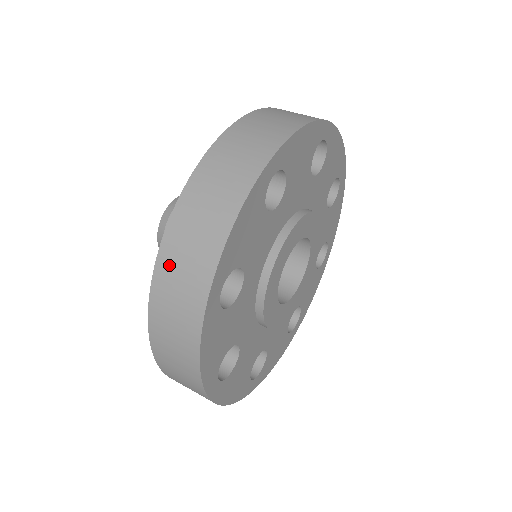
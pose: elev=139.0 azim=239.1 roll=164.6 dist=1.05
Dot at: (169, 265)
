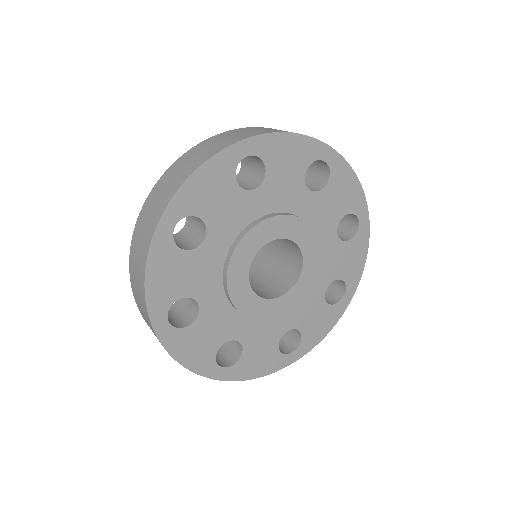
Dot at: (150, 201)
